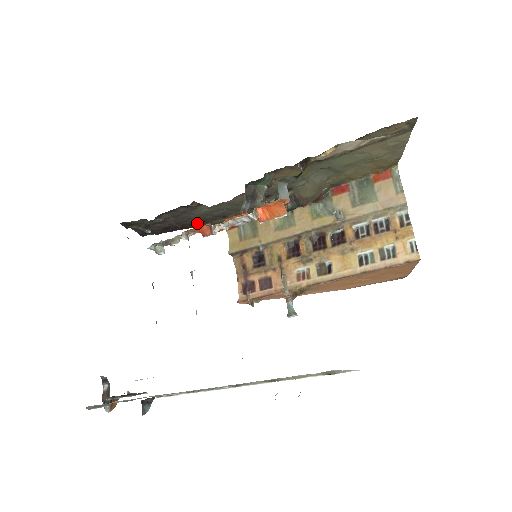
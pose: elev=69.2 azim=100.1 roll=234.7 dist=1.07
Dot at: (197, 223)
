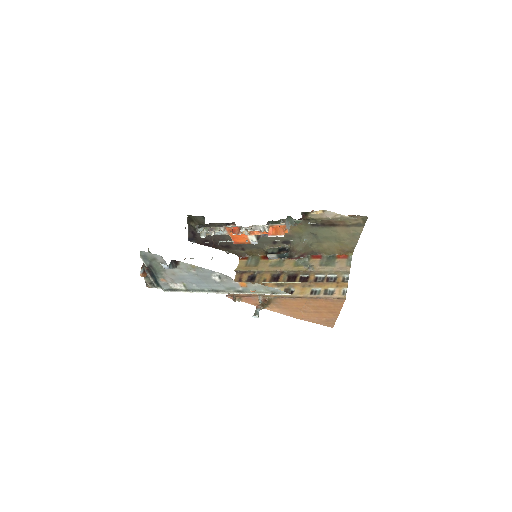
Dot at: (225, 246)
